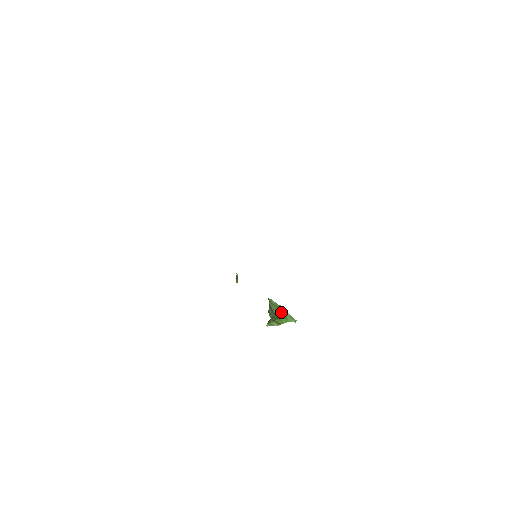
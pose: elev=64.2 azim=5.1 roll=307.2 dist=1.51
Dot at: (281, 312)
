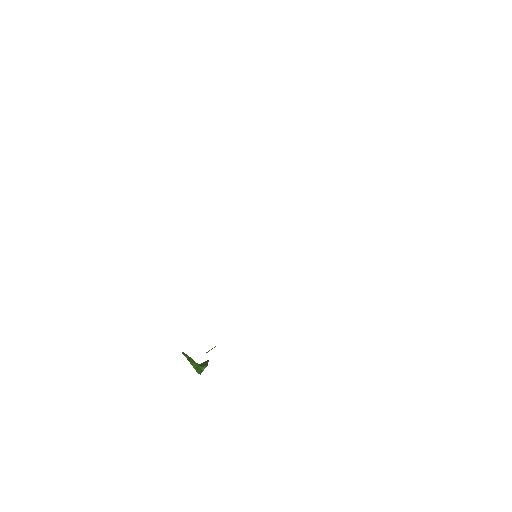
Dot at: (201, 366)
